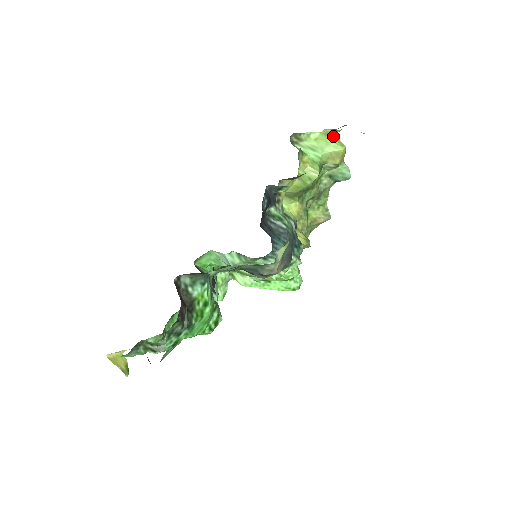
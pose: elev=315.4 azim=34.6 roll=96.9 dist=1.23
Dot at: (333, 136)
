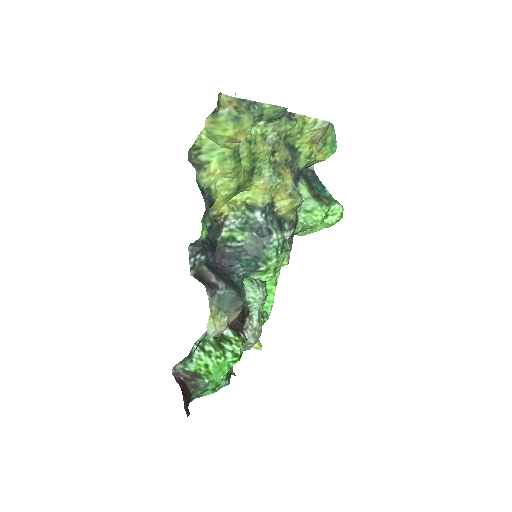
Dot at: (215, 122)
